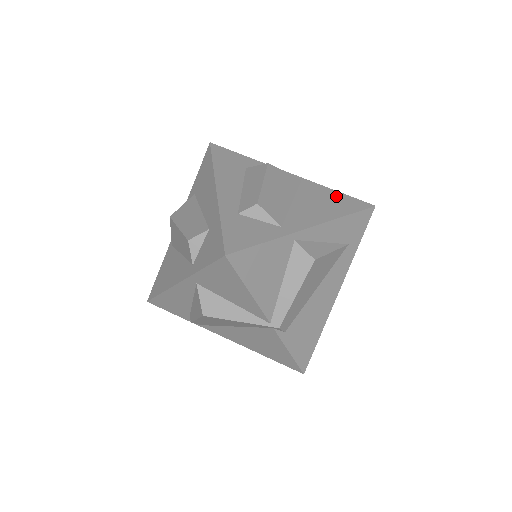
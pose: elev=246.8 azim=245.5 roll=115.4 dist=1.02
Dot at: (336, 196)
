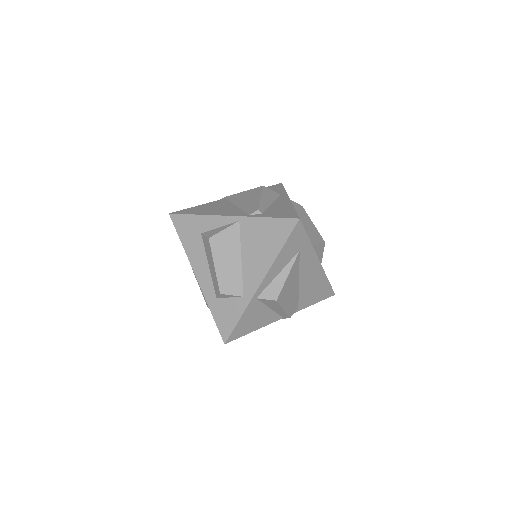
Dot at: (268, 227)
